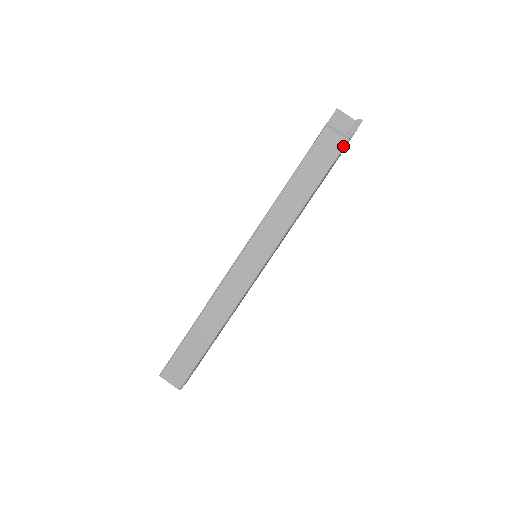
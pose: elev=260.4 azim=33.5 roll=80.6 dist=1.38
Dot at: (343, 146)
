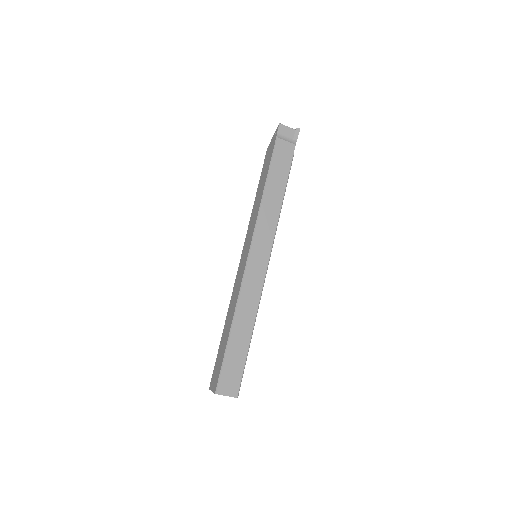
Dot at: occluded
